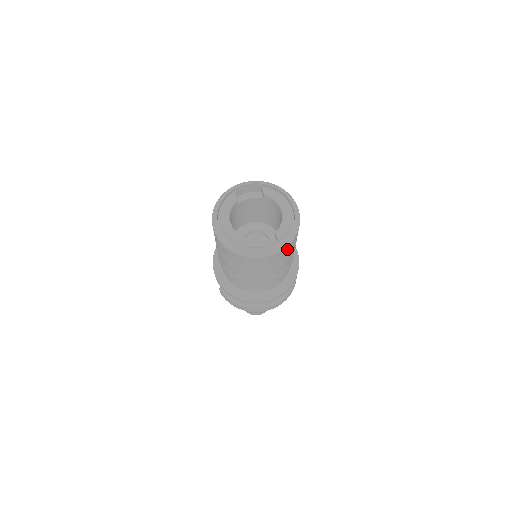
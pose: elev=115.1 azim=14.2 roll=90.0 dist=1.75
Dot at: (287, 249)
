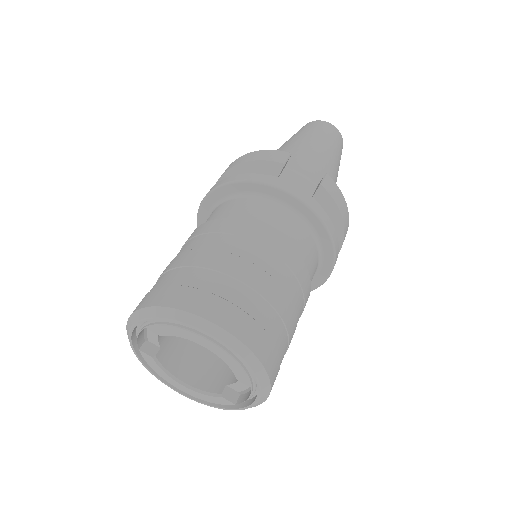
Dot at: (274, 368)
